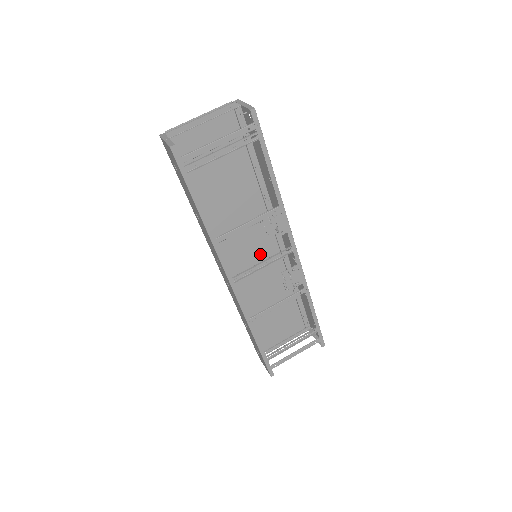
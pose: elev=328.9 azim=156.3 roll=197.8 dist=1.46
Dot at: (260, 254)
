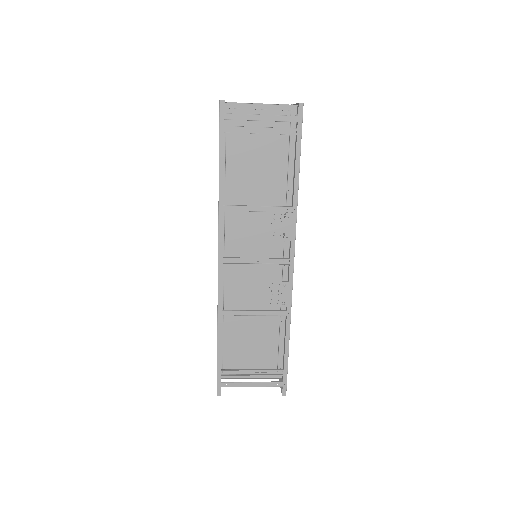
Dot at: occluded
